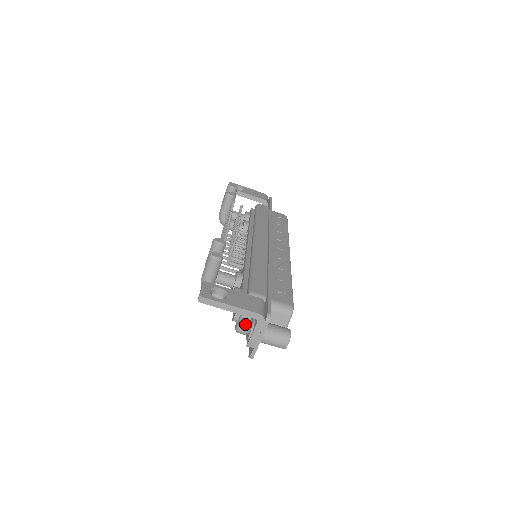
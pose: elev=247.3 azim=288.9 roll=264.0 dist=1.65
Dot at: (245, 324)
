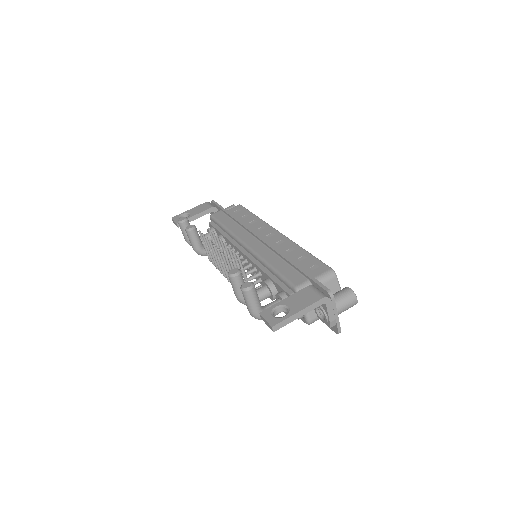
Dot at: (311, 314)
